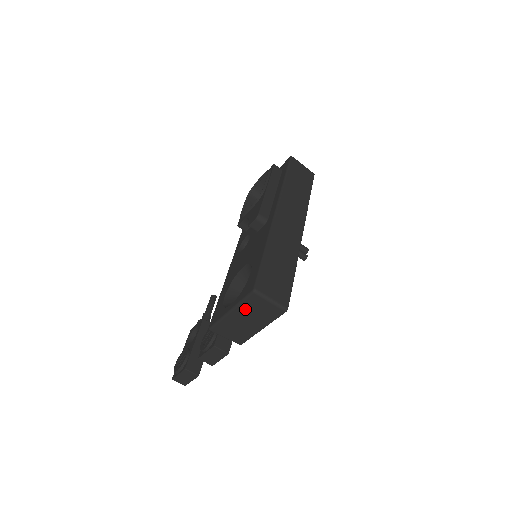
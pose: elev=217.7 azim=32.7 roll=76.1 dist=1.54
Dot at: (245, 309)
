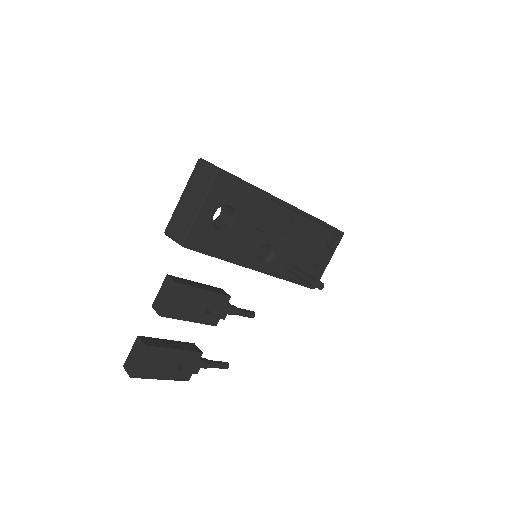
Dot at: (191, 185)
